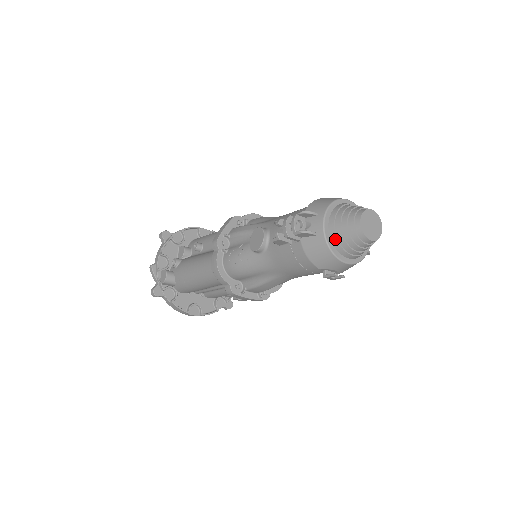
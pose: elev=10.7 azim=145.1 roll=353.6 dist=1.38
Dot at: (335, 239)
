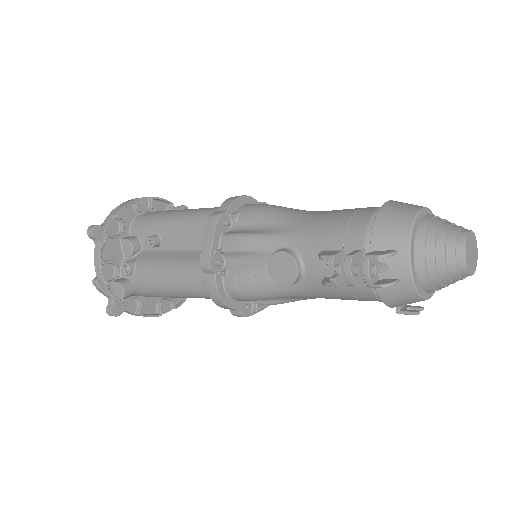
Dot at: (427, 283)
